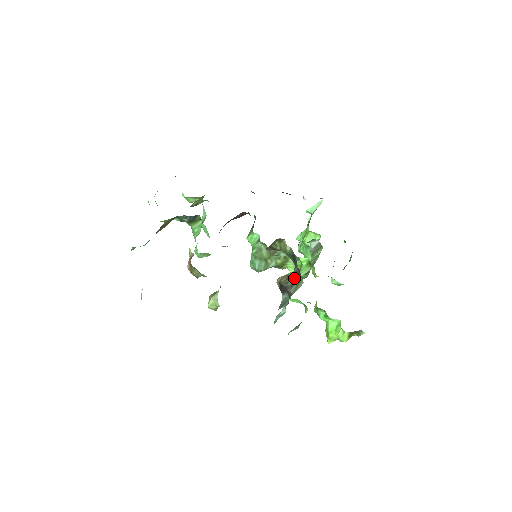
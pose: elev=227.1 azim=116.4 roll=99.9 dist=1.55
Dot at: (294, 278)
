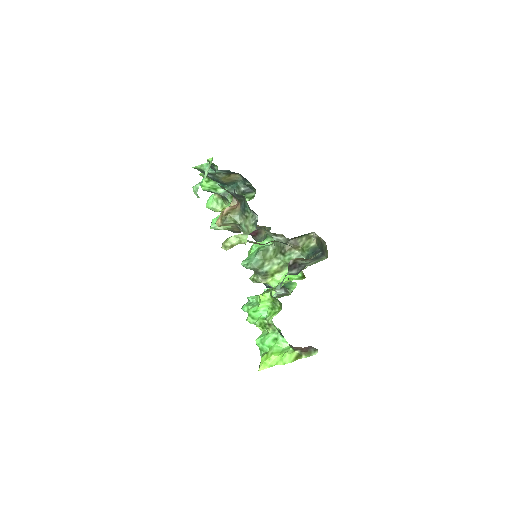
Dot at: (312, 260)
